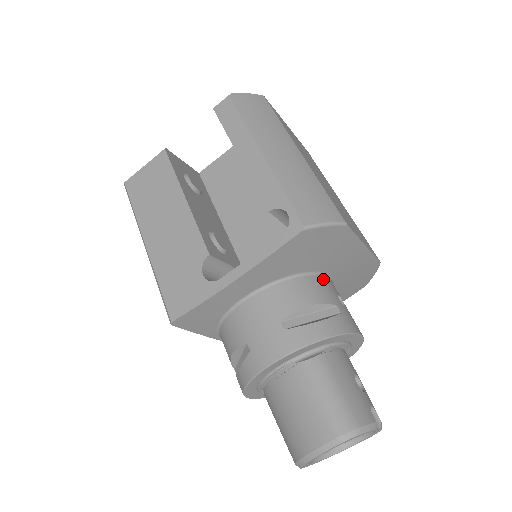
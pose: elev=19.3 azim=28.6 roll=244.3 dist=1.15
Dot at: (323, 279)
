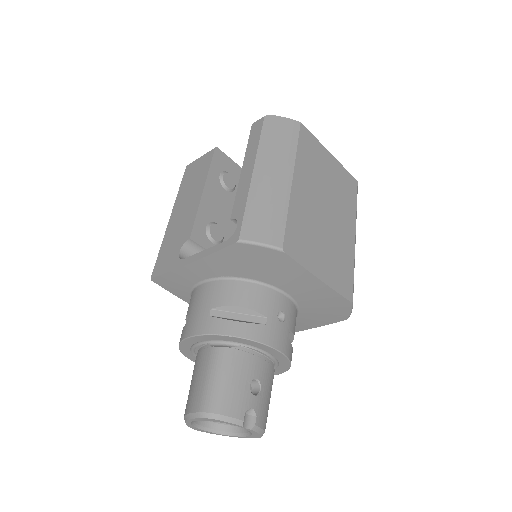
Dot at: (273, 292)
